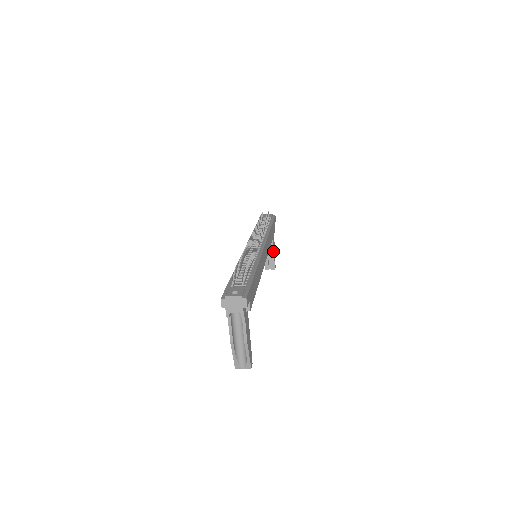
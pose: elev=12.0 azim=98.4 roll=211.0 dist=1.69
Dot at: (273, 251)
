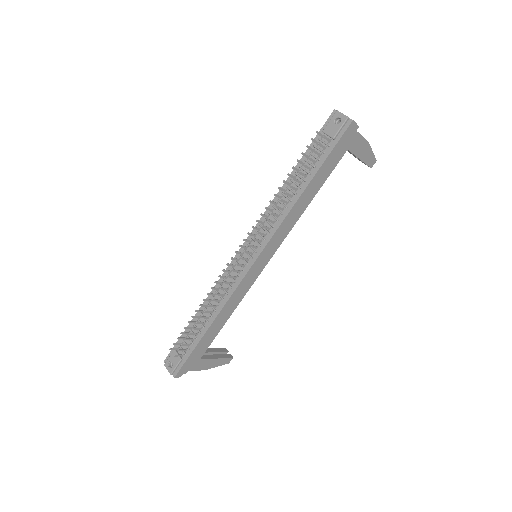
Dot at: (358, 158)
